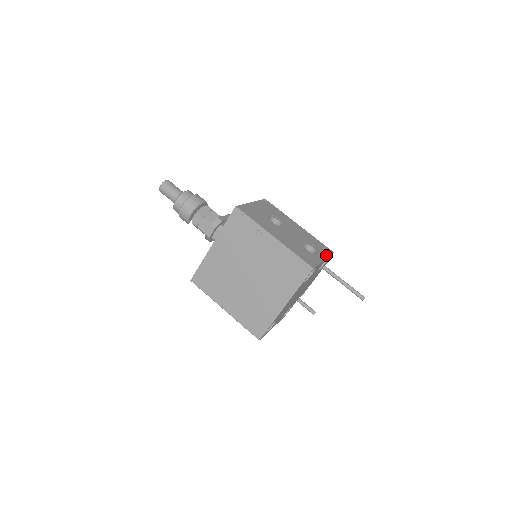
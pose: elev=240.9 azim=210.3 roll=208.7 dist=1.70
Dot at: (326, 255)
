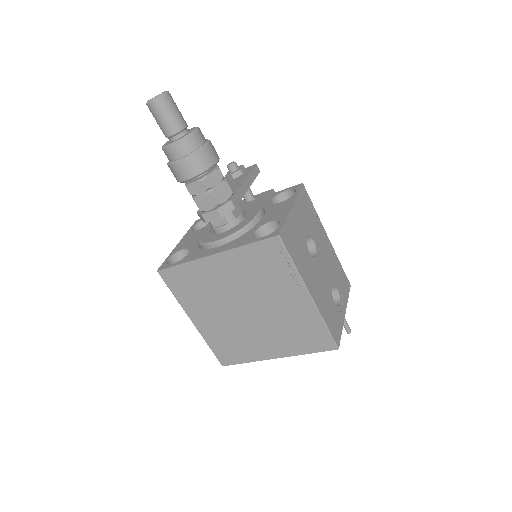
Dot at: (346, 300)
